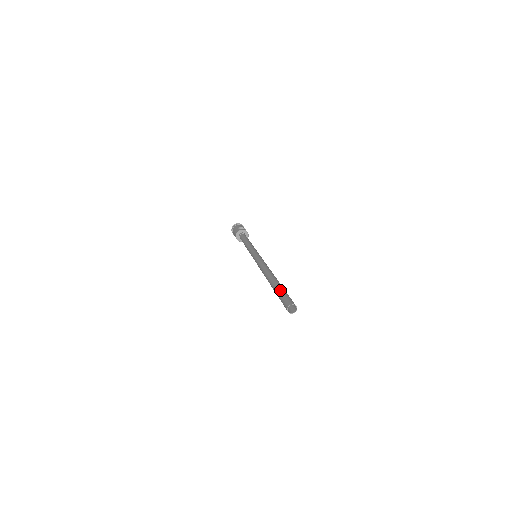
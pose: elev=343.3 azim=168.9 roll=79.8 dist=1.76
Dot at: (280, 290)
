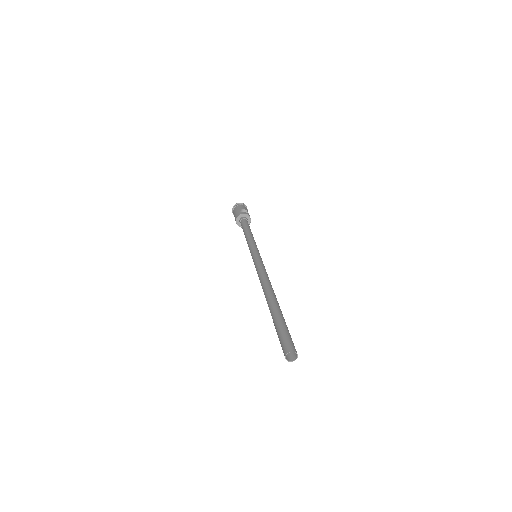
Dot at: (280, 322)
